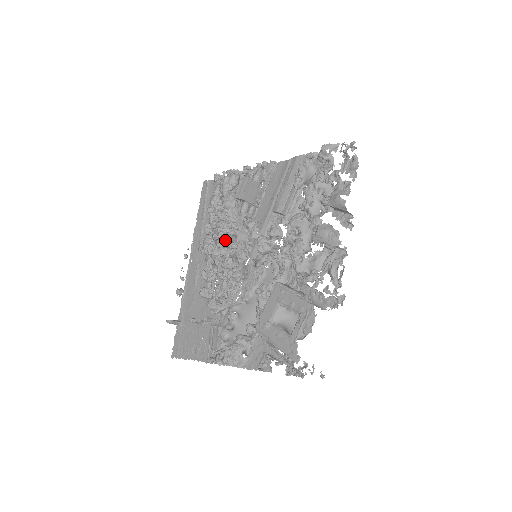
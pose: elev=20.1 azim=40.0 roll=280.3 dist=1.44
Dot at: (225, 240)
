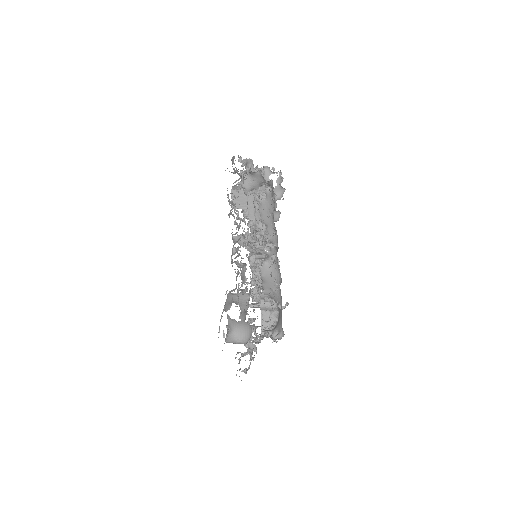
Dot at: occluded
